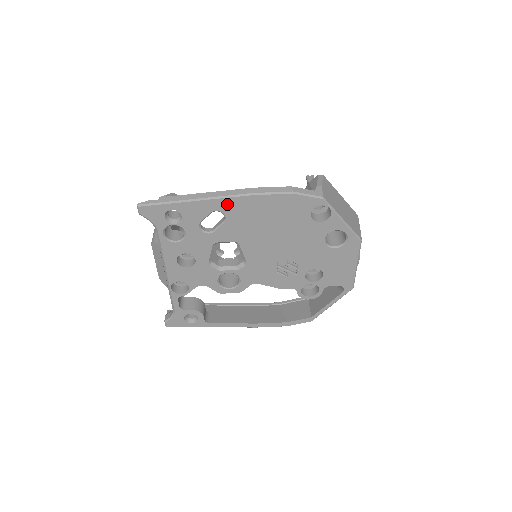
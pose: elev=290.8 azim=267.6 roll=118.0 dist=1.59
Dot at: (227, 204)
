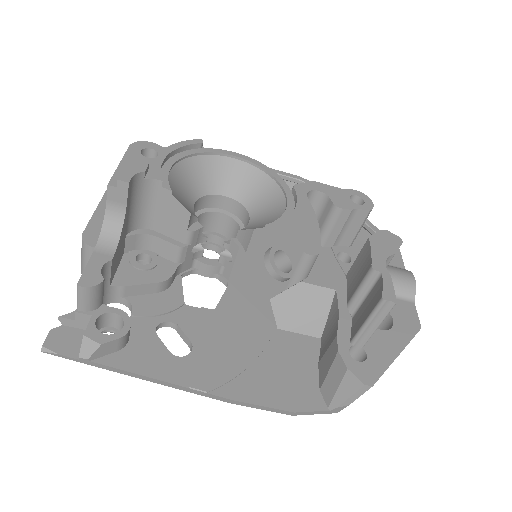
Dot at: occluded
